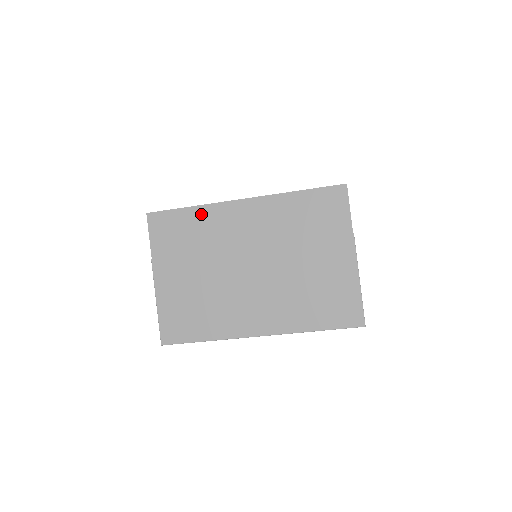
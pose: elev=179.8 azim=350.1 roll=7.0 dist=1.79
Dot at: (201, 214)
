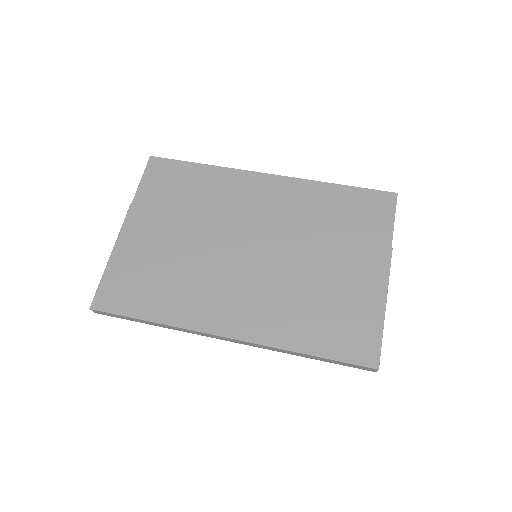
Dot at: (213, 175)
